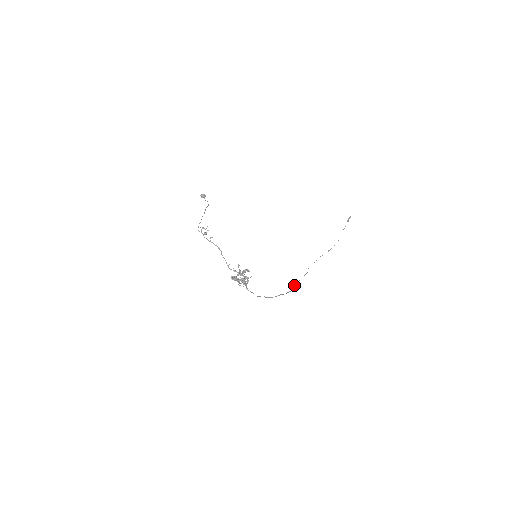
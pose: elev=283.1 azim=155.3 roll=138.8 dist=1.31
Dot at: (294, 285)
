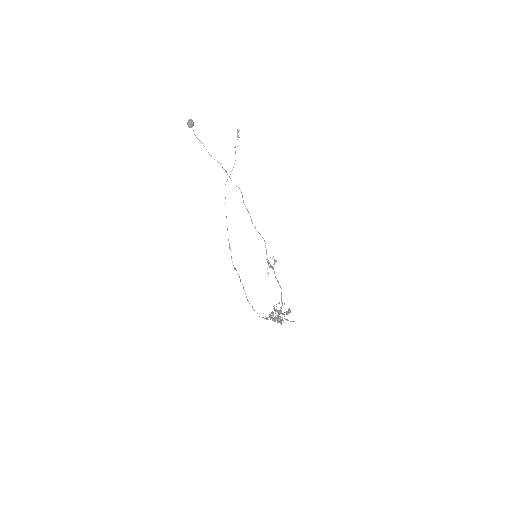
Dot at: occluded
